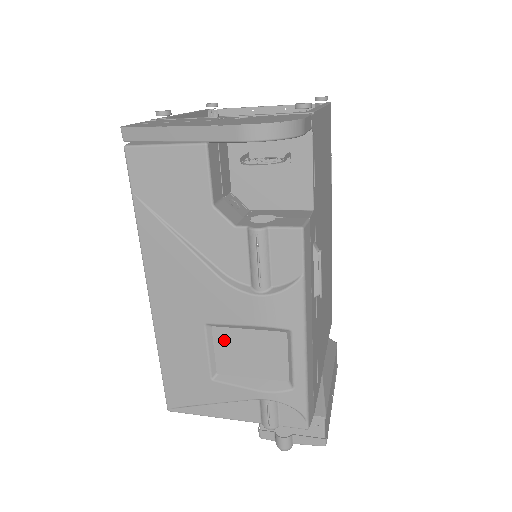
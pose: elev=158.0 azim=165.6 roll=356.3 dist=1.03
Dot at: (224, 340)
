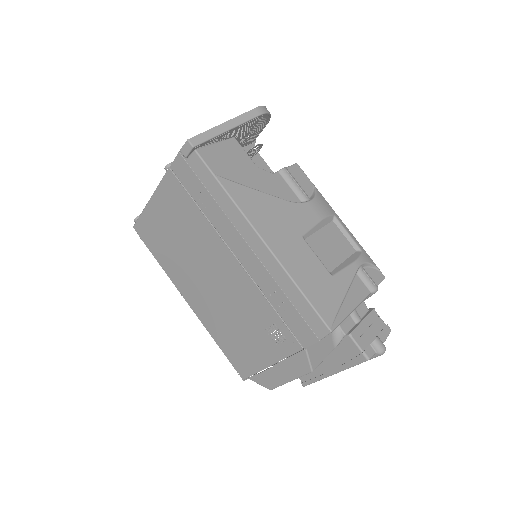
Dot at: (315, 246)
